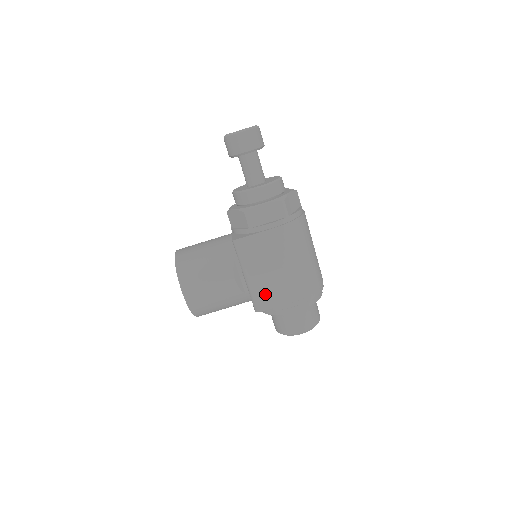
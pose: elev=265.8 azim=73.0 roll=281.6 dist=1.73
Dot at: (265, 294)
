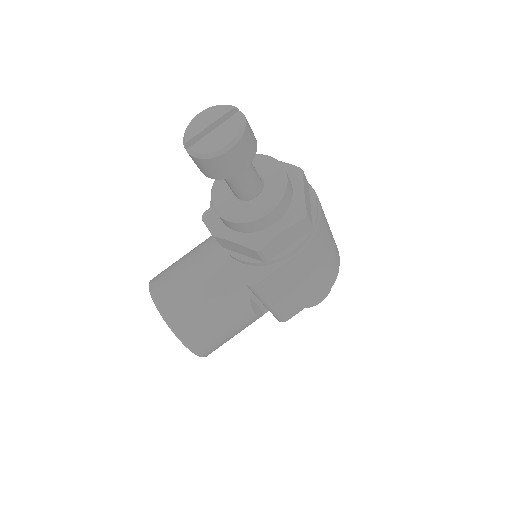
Dot at: (291, 307)
